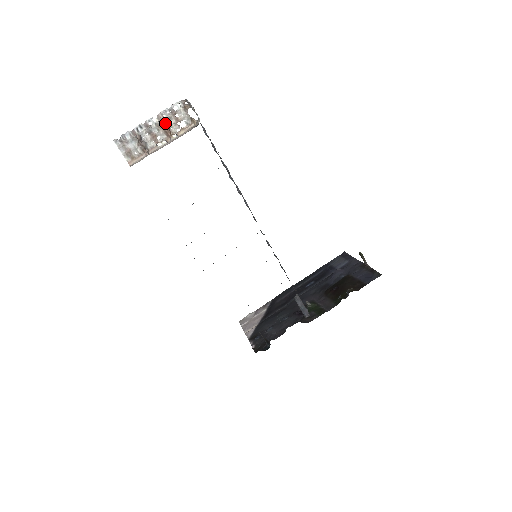
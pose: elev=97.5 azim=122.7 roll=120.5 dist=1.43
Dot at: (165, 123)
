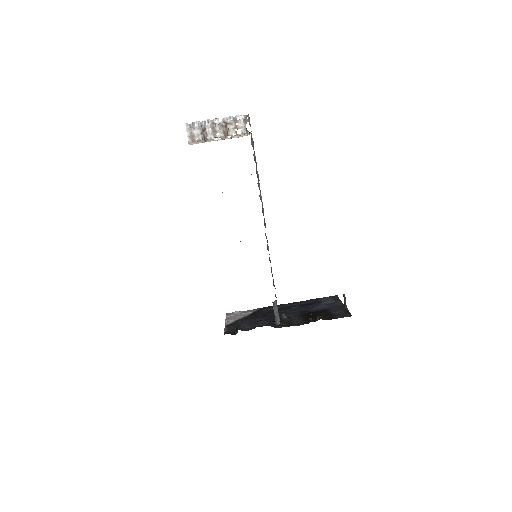
Dot at: (226, 126)
